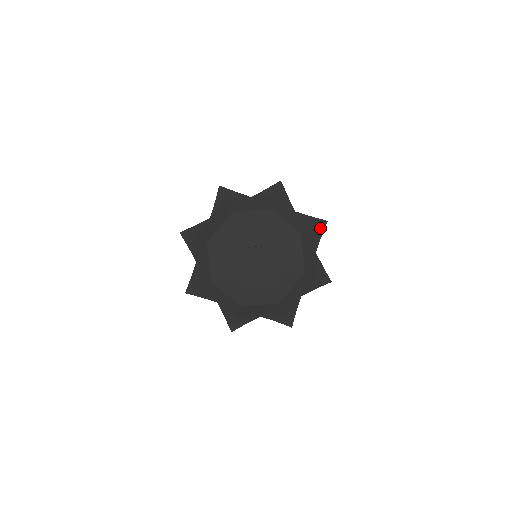
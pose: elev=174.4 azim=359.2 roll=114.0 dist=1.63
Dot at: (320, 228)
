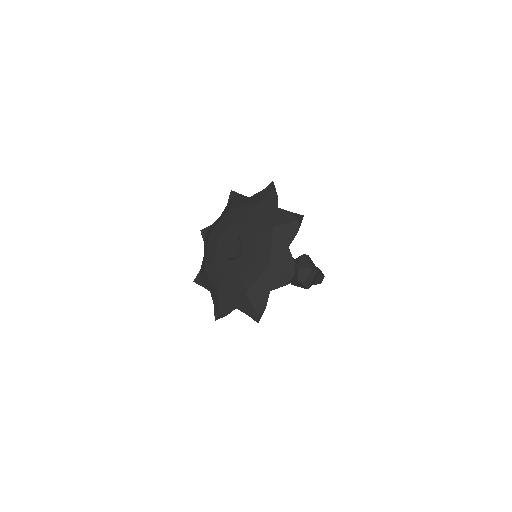
Dot at: (291, 278)
